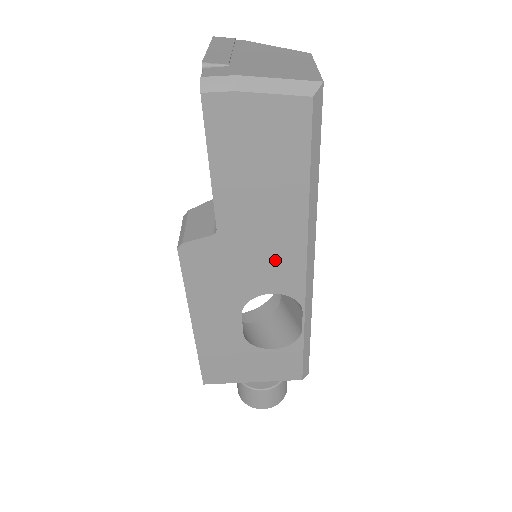
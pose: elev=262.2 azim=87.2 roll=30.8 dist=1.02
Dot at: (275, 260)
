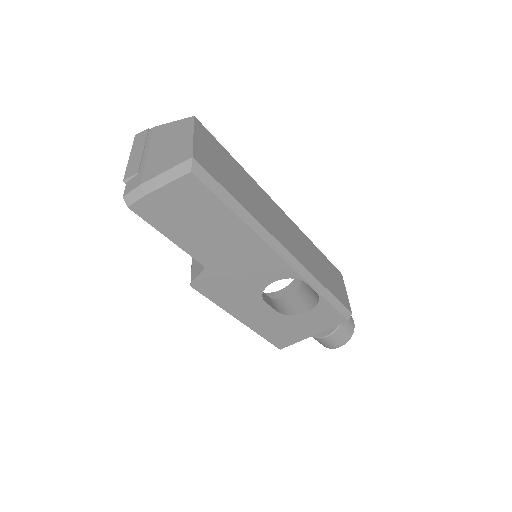
Dot at: (256, 264)
